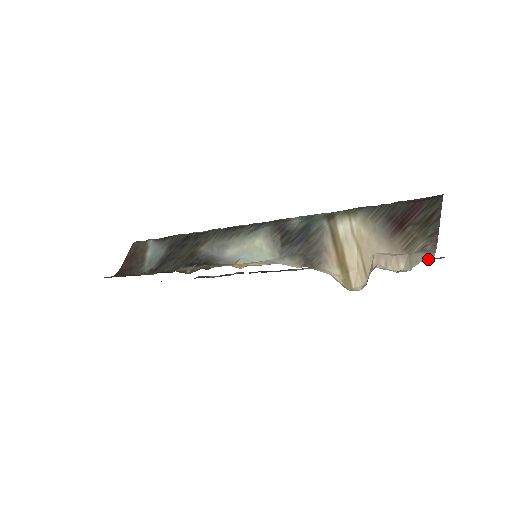
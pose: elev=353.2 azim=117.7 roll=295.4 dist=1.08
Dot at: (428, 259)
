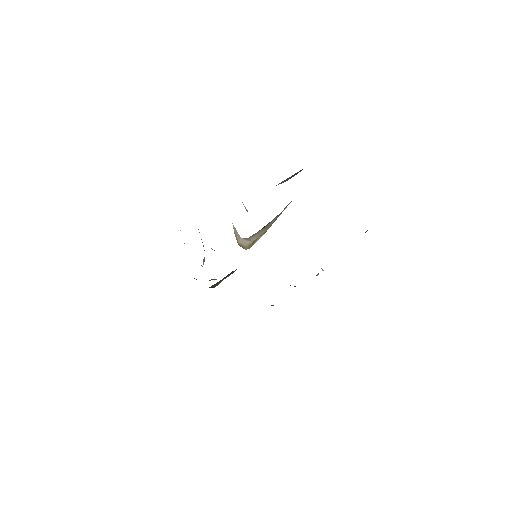
Dot at: occluded
